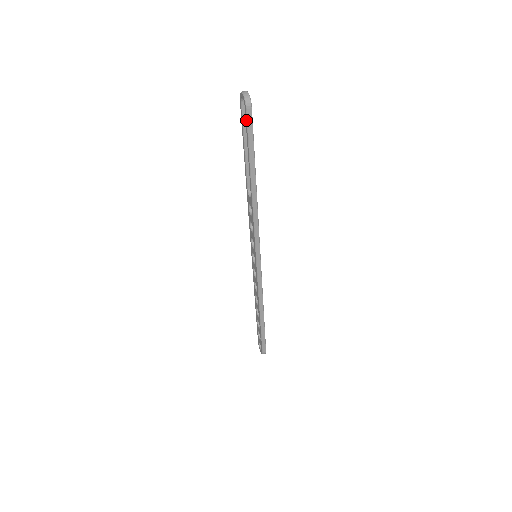
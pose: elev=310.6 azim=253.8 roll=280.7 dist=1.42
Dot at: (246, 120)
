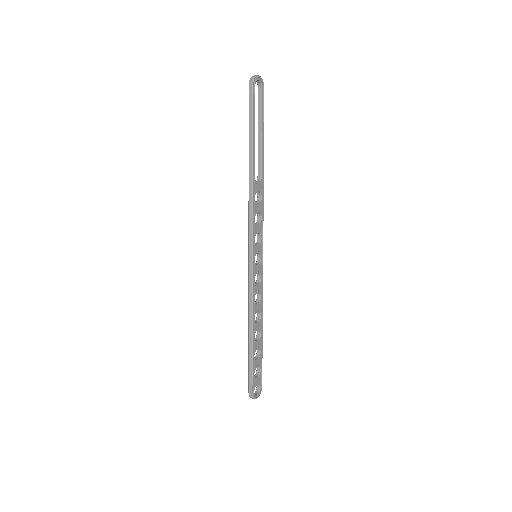
Dot at: (249, 97)
